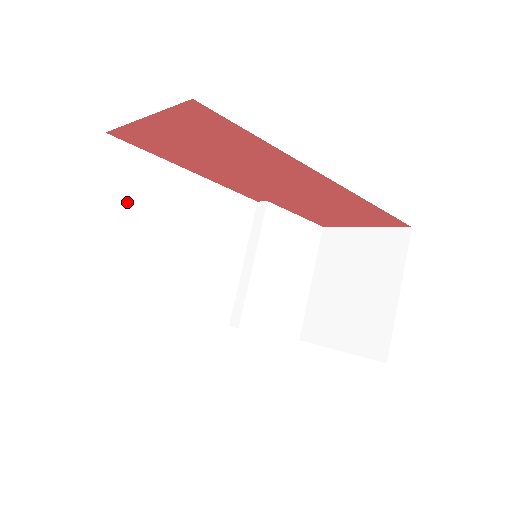
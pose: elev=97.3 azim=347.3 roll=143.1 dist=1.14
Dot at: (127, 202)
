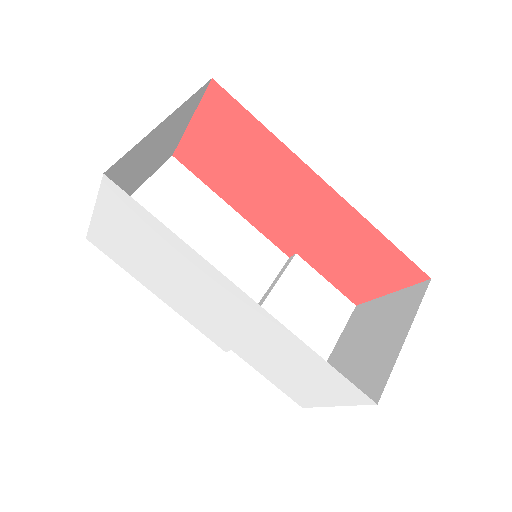
Dot at: (169, 204)
